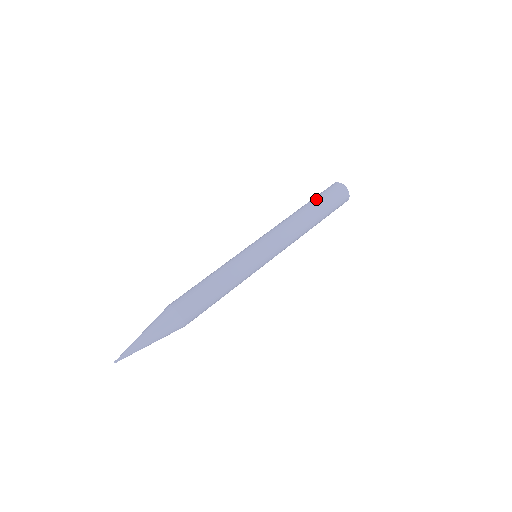
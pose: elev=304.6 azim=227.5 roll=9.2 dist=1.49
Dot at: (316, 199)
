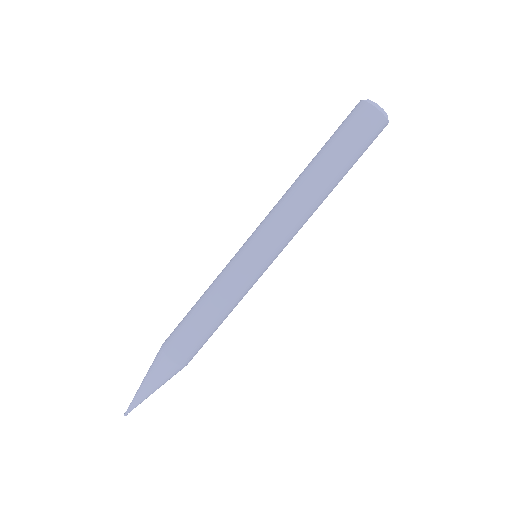
Dot at: (332, 148)
